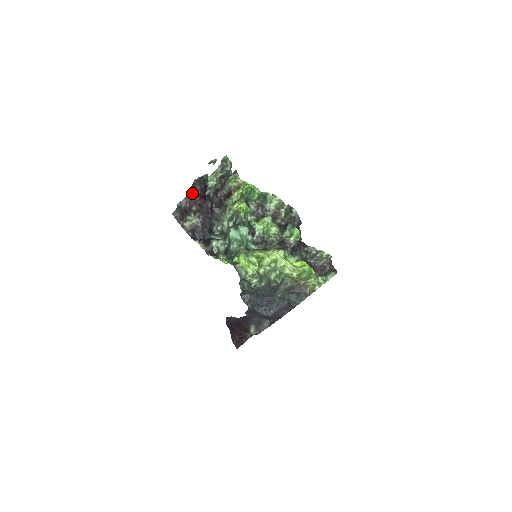
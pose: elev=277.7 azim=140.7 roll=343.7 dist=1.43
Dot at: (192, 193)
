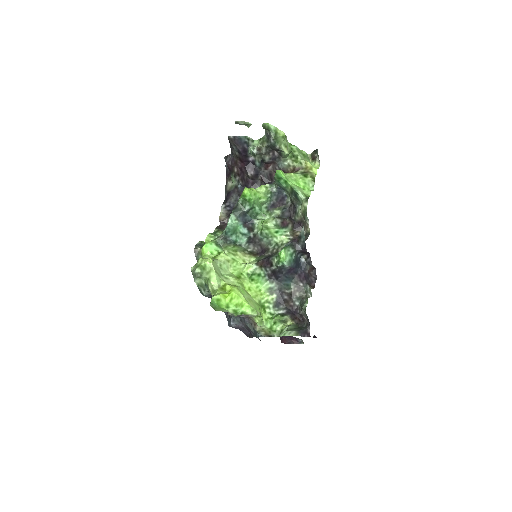
Dot at: (232, 151)
